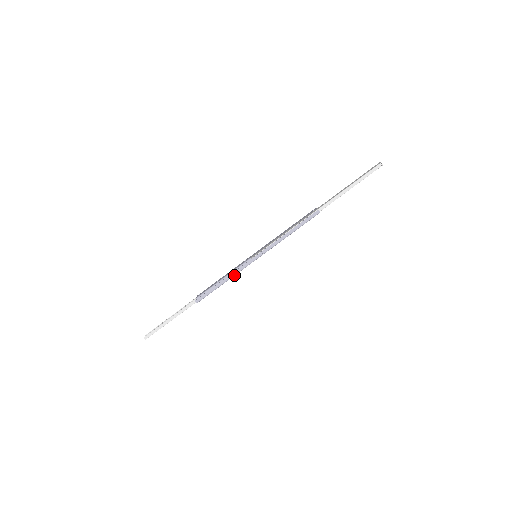
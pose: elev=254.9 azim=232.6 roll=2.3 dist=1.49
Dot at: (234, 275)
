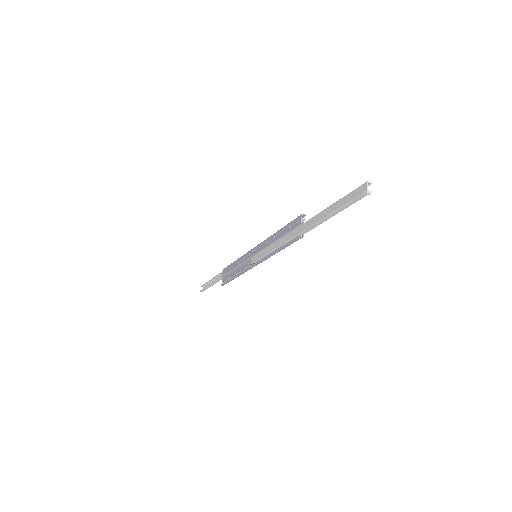
Dot at: occluded
